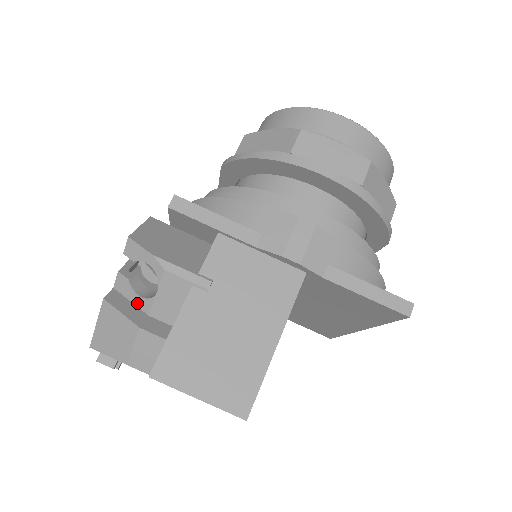
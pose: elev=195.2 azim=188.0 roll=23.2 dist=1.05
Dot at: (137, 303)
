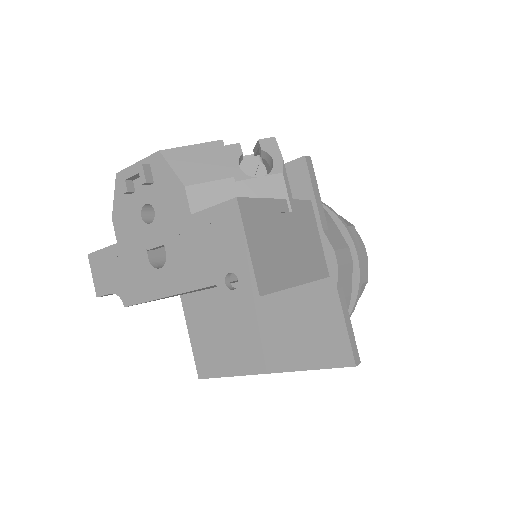
Dot at: (232, 169)
